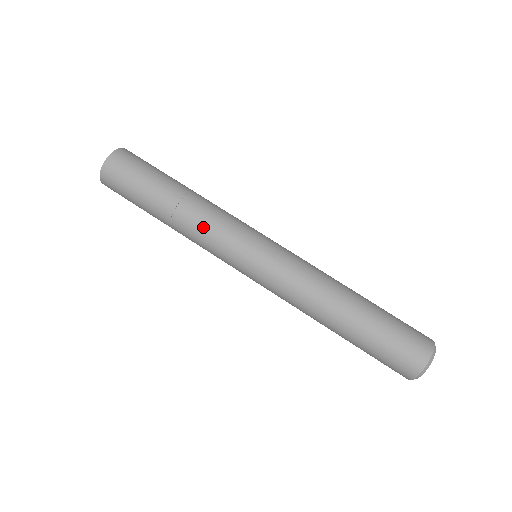
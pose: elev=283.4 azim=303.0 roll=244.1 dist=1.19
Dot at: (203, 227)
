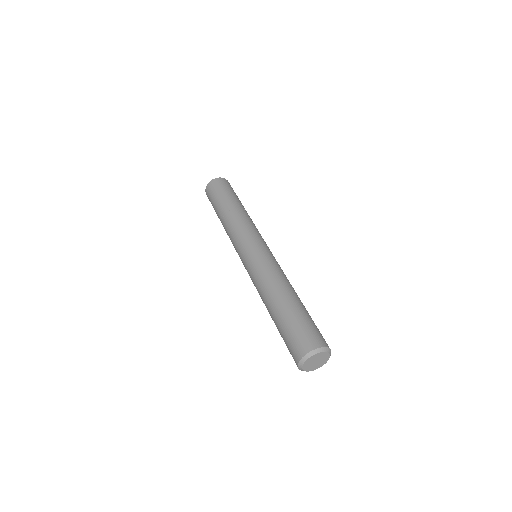
Dot at: (247, 221)
